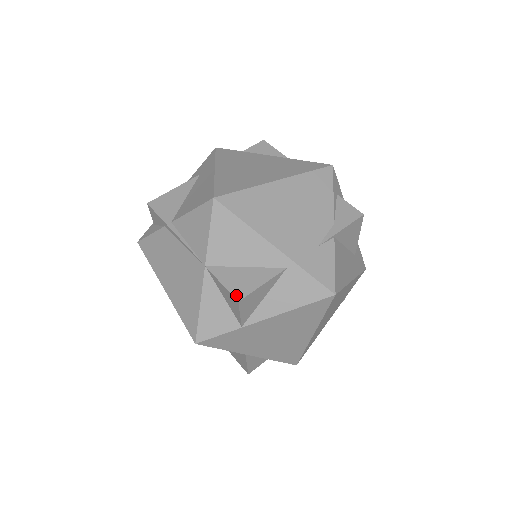
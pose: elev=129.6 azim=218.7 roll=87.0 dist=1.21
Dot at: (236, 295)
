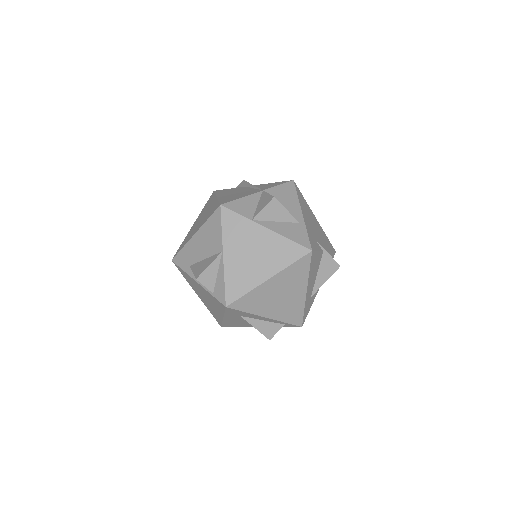
Dot at: (274, 197)
